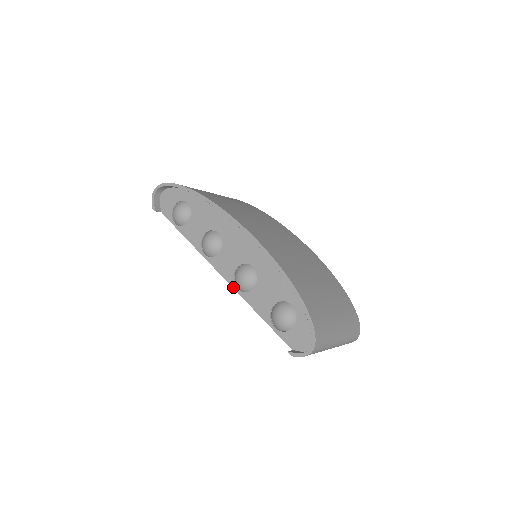
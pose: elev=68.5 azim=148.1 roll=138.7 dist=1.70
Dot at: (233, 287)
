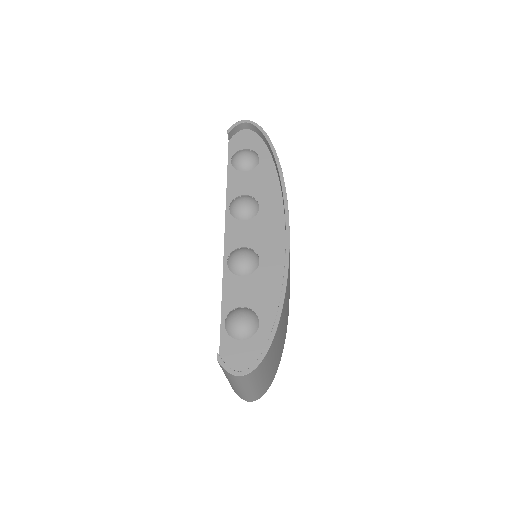
Dot at: (225, 256)
